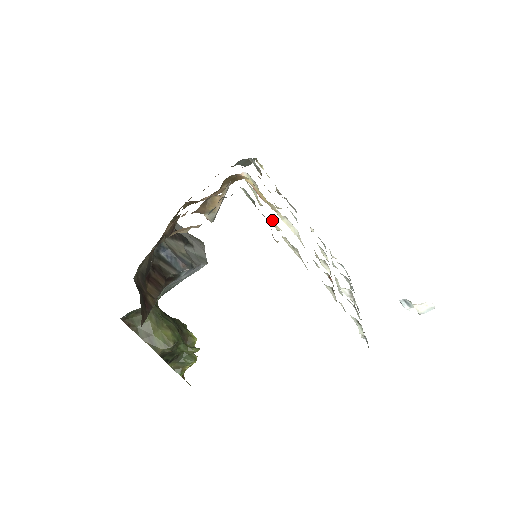
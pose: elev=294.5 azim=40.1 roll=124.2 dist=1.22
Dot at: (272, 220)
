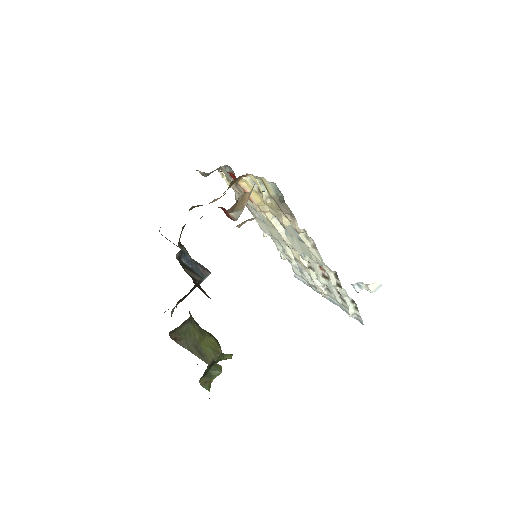
Dot at: (282, 216)
